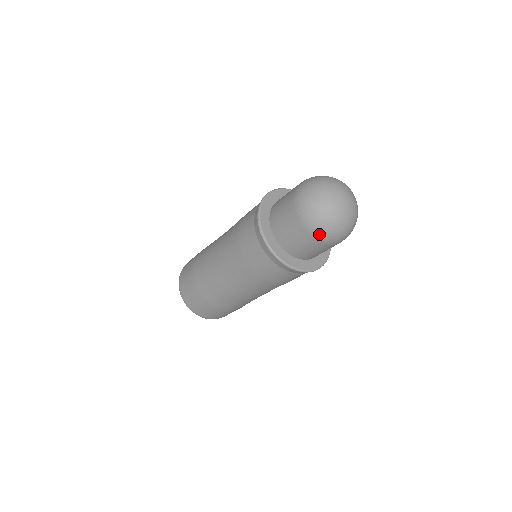
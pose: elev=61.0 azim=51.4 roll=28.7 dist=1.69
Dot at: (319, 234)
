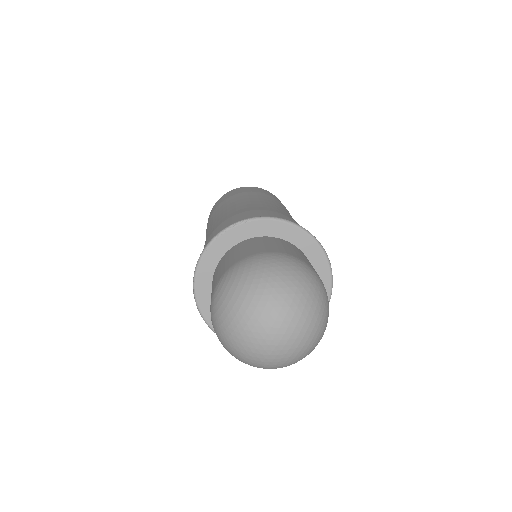
Dot at: occluded
